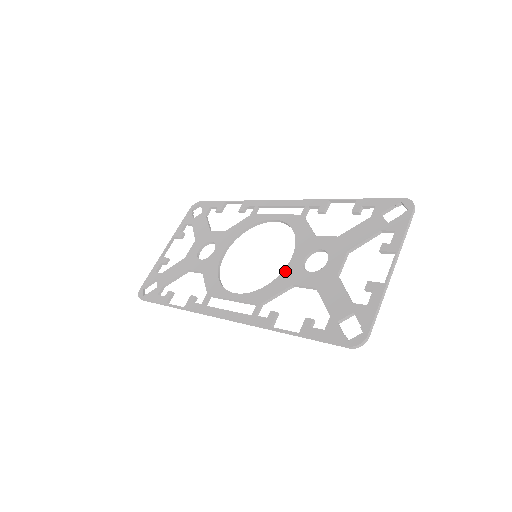
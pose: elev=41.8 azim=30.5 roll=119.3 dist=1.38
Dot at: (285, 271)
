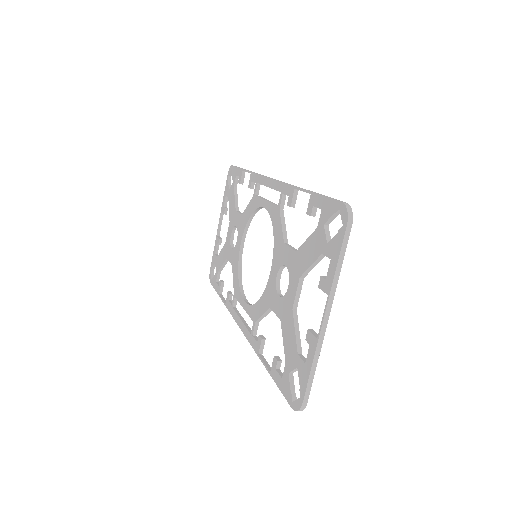
Dot at: (267, 287)
